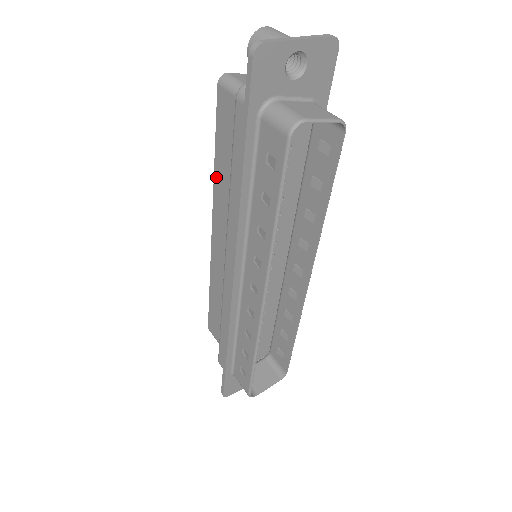
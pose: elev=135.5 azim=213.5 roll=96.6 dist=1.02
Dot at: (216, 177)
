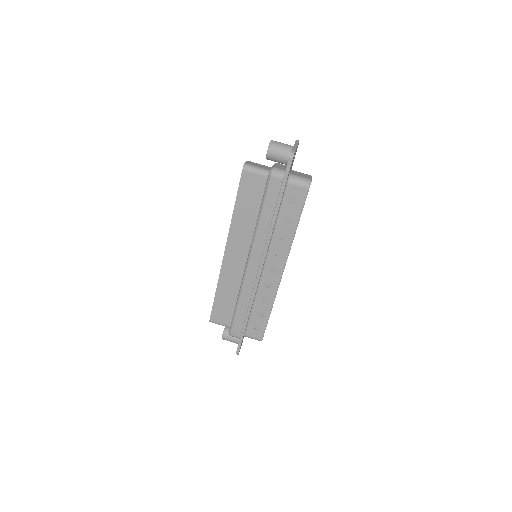
Dot at: (234, 219)
